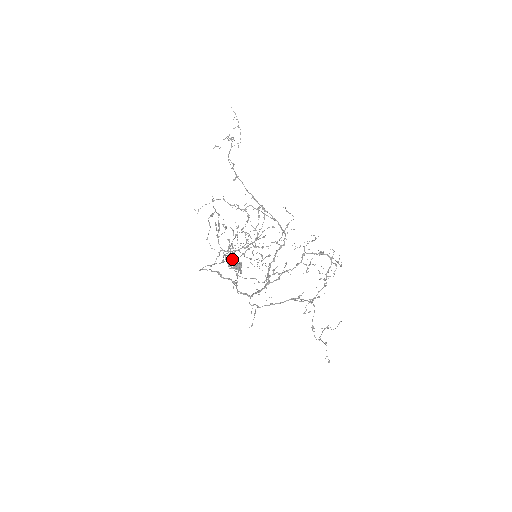
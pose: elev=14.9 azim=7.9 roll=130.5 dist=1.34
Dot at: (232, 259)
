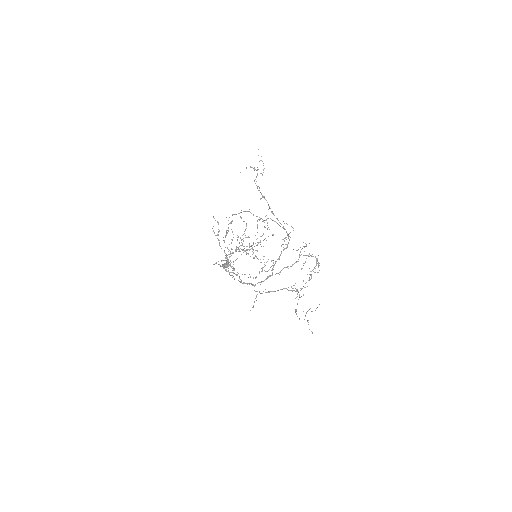
Dot at: occluded
